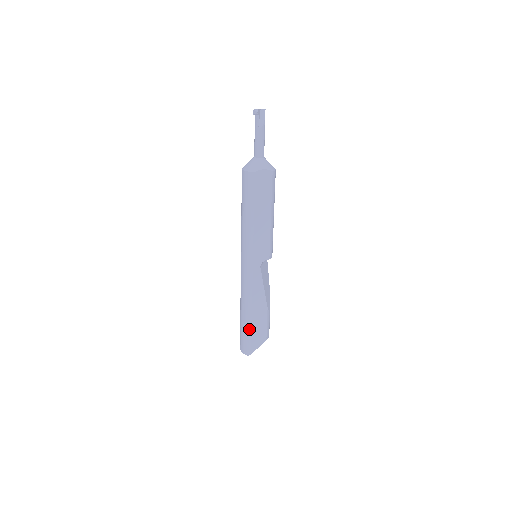
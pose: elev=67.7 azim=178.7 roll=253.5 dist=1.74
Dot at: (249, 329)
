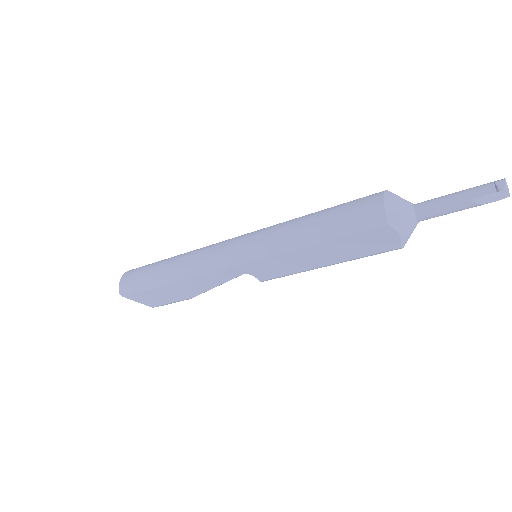
Dot at: (152, 285)
